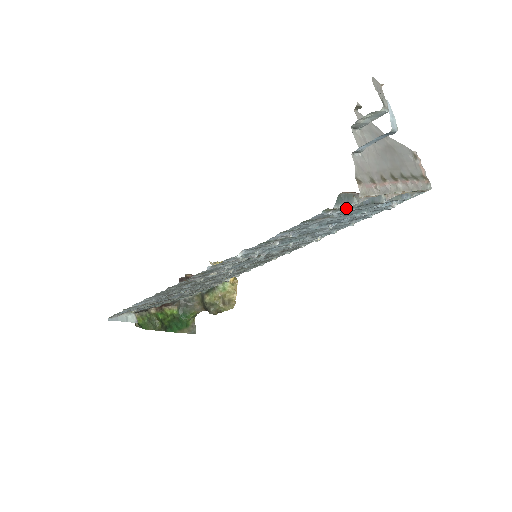
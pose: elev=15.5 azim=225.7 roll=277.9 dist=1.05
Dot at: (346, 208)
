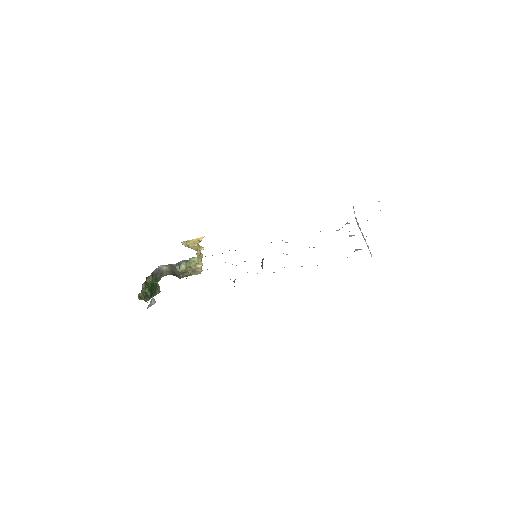
Dot at: occluded
